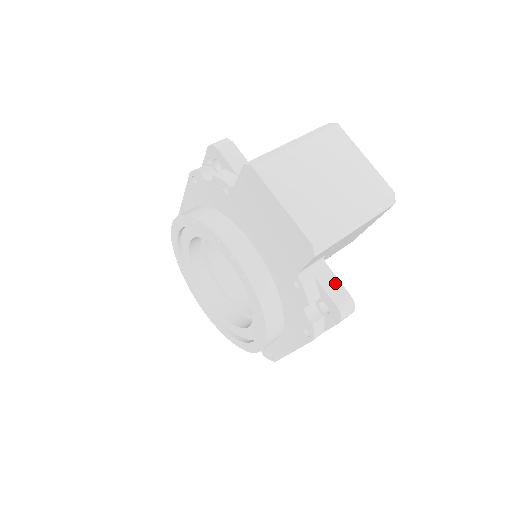
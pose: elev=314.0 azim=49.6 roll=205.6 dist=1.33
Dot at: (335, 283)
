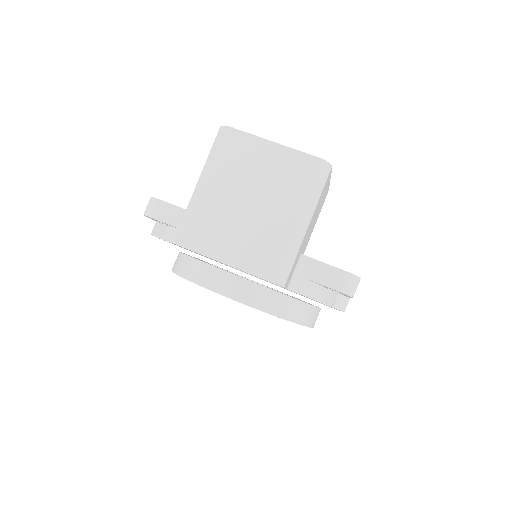
Dot at: (326, 270)
